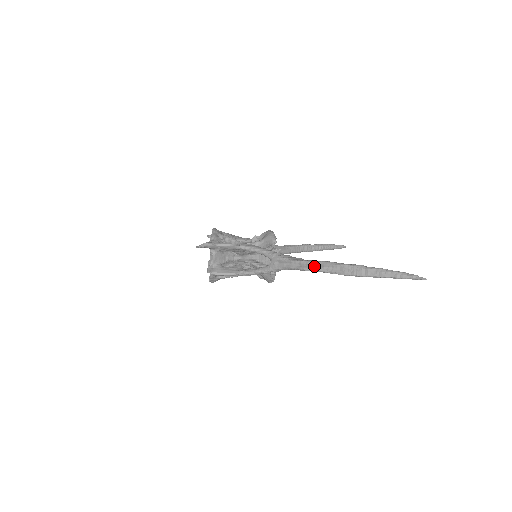
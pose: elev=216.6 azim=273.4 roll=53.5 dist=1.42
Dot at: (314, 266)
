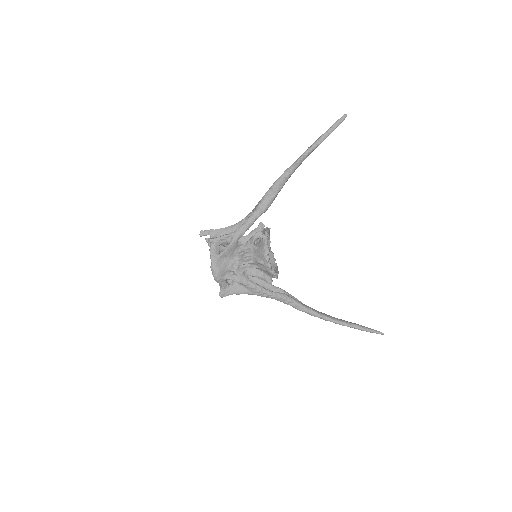
Dot at: (280, 178)
